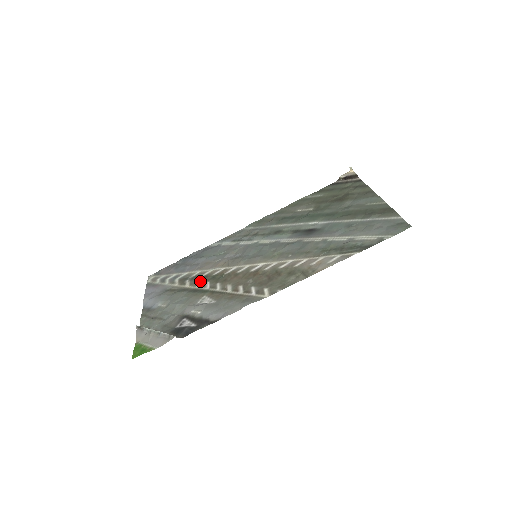
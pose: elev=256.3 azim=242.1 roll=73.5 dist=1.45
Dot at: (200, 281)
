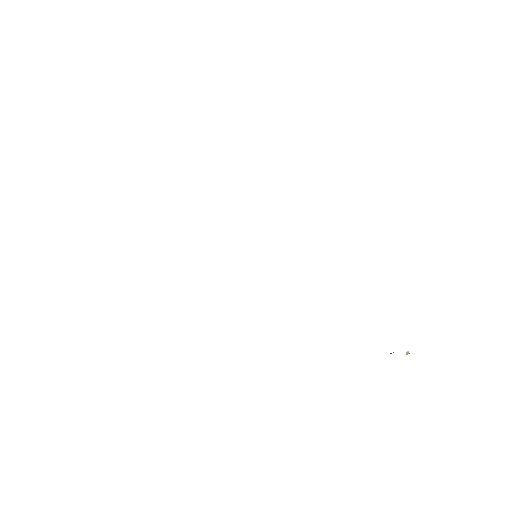
Dot at: occluded
